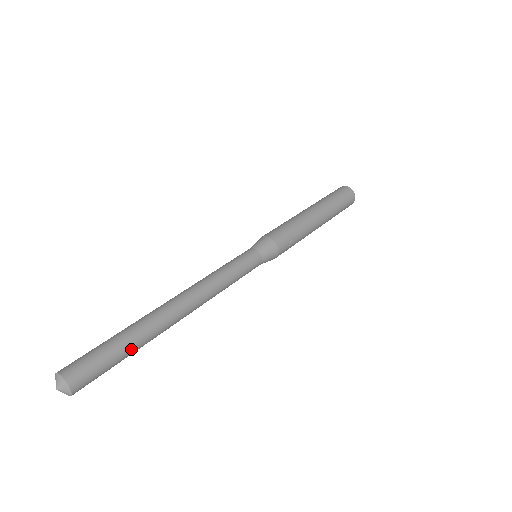
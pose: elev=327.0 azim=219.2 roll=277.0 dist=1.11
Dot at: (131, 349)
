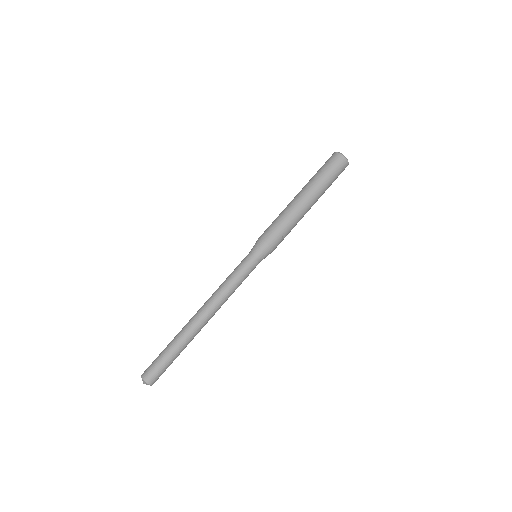
Dot at: (178, 354)
